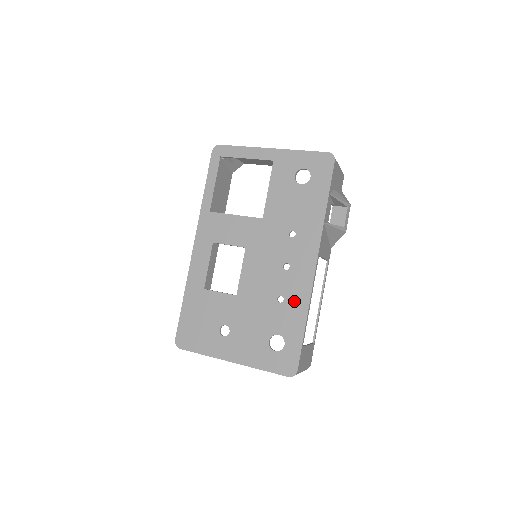
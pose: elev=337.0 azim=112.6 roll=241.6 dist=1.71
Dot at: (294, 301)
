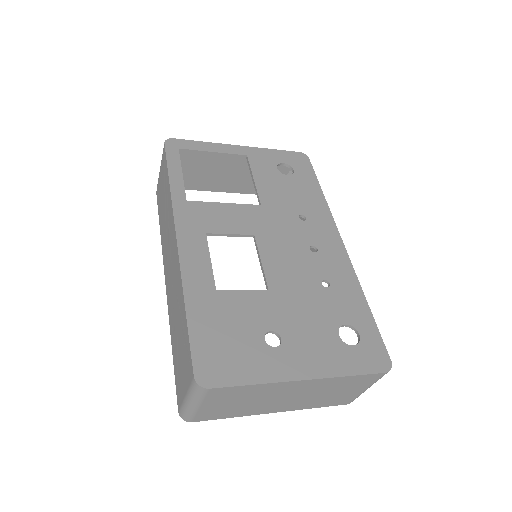
Dot at: (342, 282)
